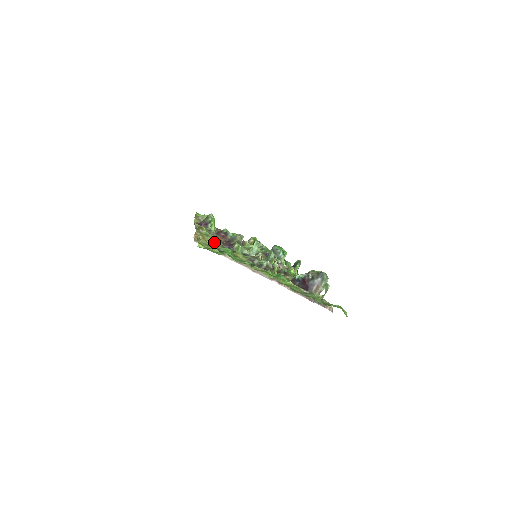
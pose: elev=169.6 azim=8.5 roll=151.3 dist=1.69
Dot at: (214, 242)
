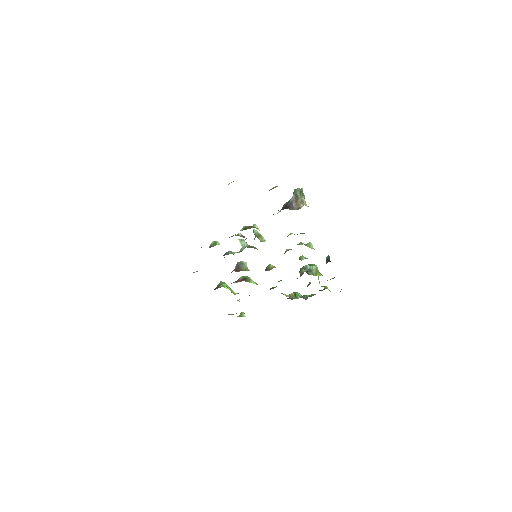
Dot at: occluded
